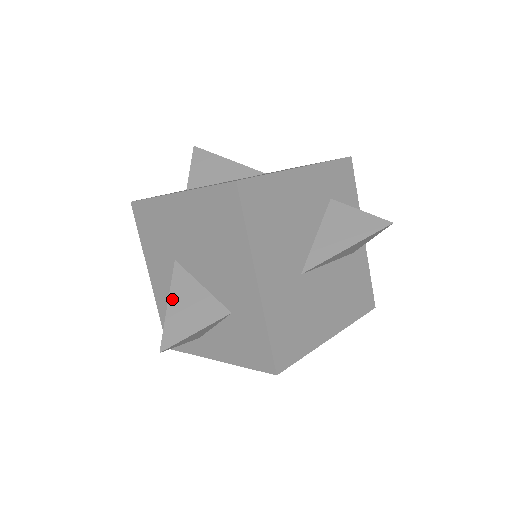
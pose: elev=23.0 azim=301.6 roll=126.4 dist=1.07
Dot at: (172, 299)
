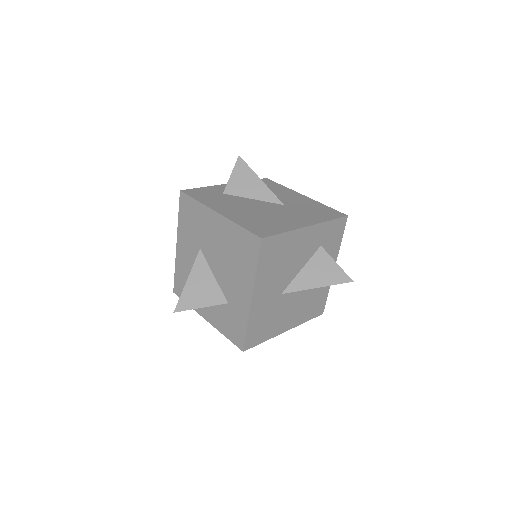
Dot at: (191, 278)
